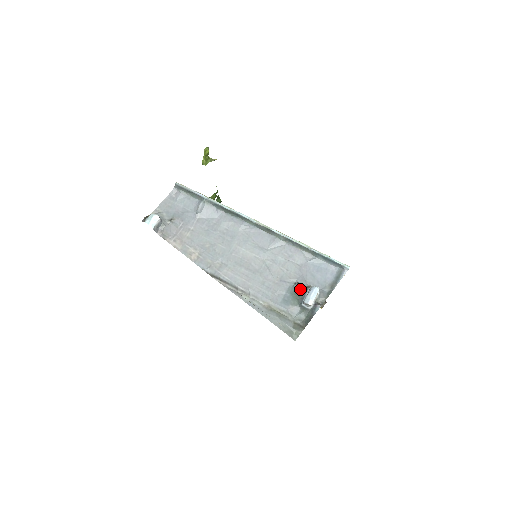
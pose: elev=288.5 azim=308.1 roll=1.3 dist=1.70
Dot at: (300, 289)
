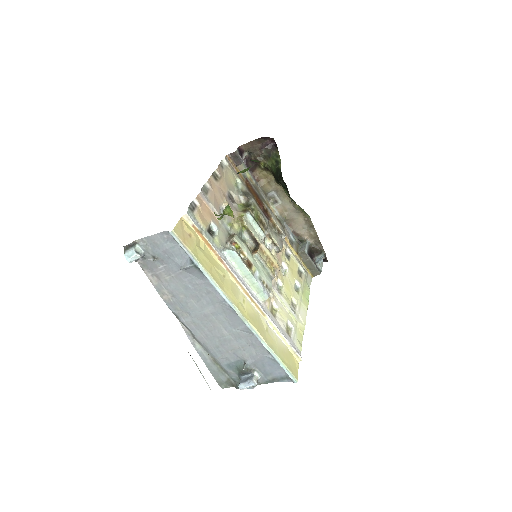
Dot at: (244, 370)
